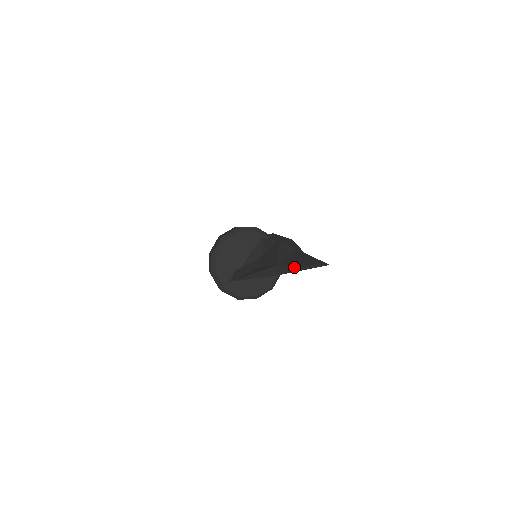
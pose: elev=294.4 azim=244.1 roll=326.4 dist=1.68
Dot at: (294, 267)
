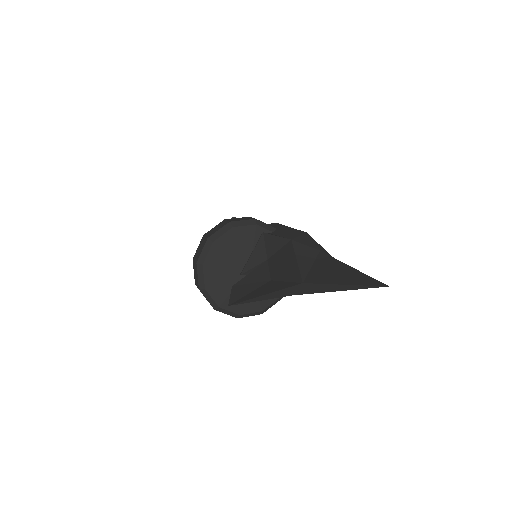
Dot at: (327, 287)
